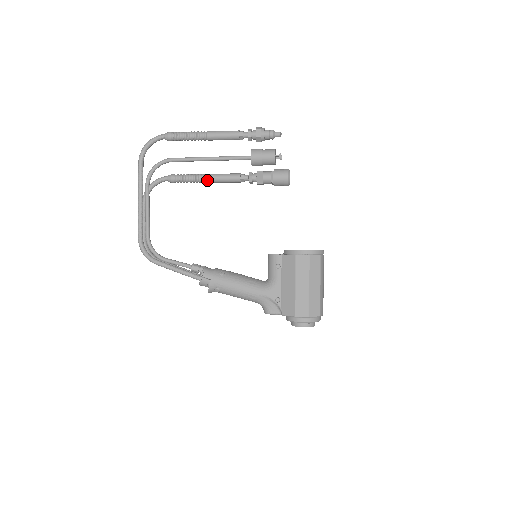
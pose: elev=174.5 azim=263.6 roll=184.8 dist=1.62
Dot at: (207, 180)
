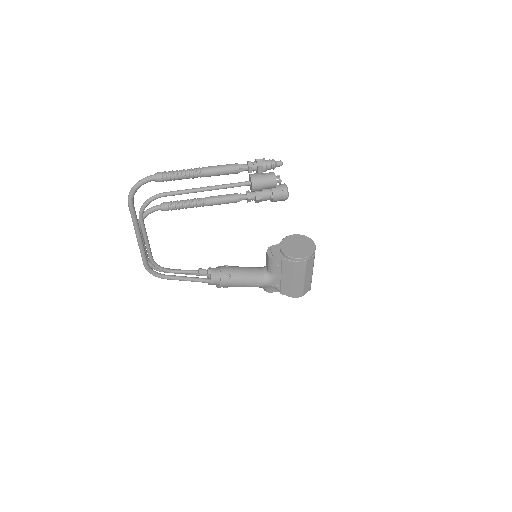
Dot at: occluded
